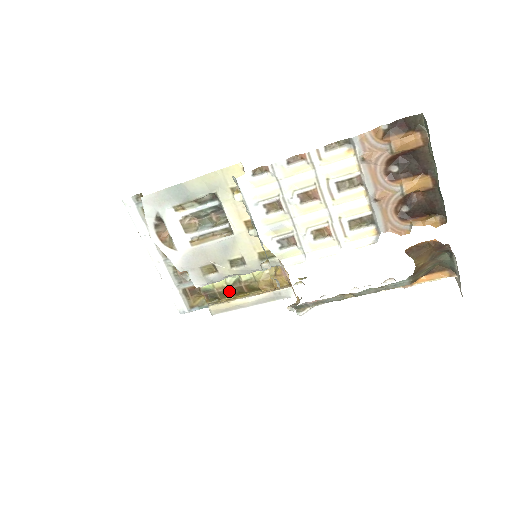
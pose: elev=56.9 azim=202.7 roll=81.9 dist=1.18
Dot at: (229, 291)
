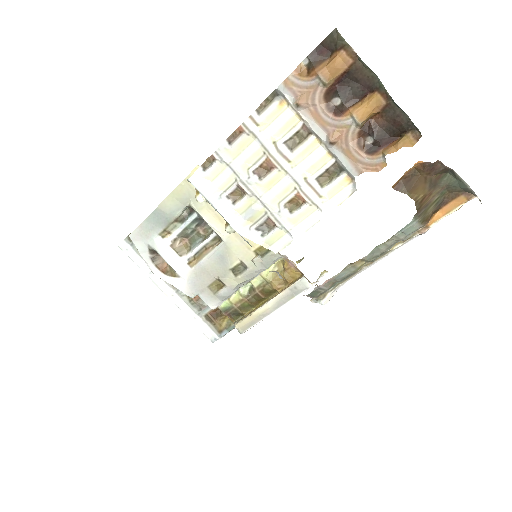
Dot at: (248, 303)
